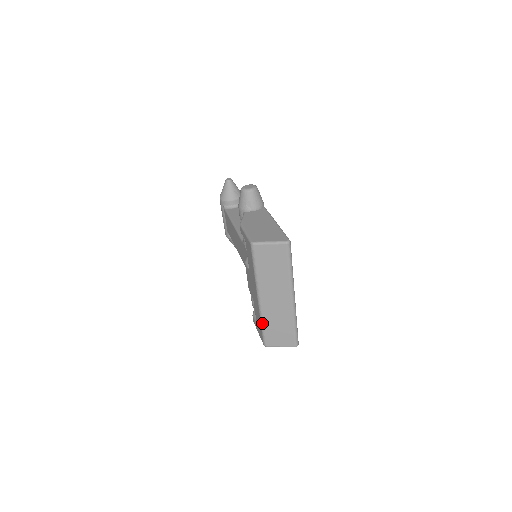
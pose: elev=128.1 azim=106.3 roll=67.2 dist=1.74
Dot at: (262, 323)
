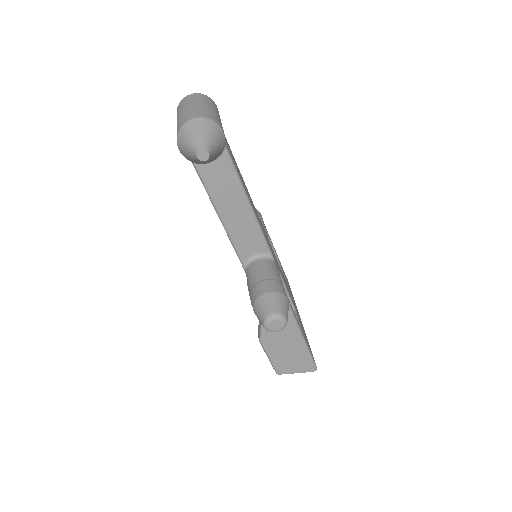
Dot at: occluded
